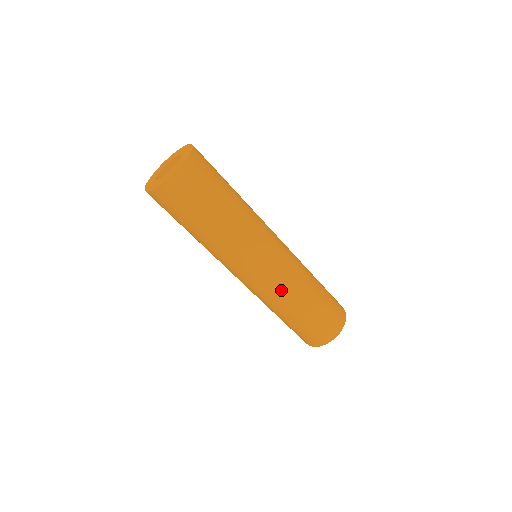
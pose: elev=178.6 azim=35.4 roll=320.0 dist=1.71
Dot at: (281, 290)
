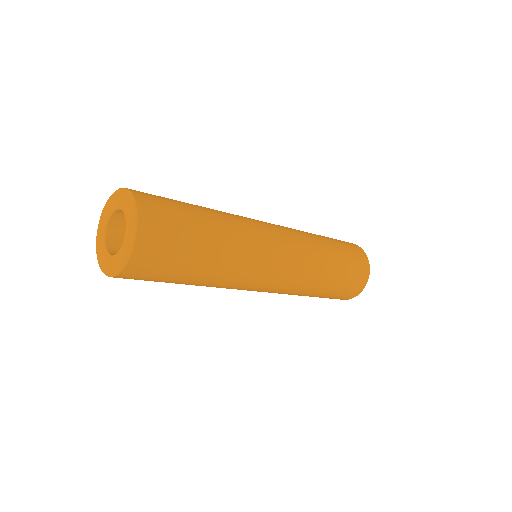
Dot at: (291, 291)
